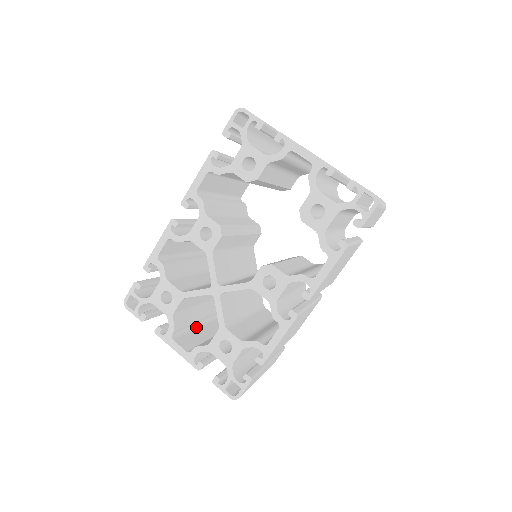
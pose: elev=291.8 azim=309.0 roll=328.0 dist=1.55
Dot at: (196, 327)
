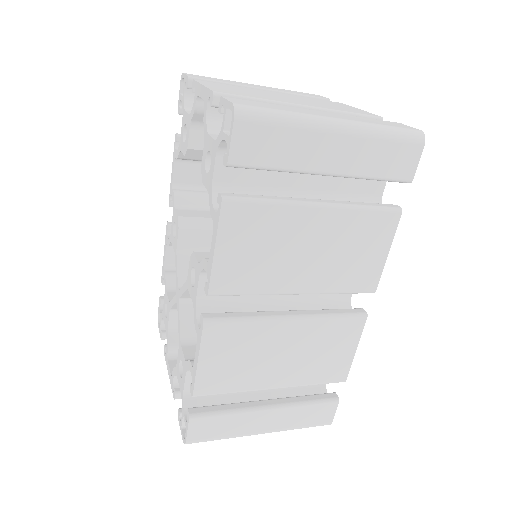
Dot at: occluded
